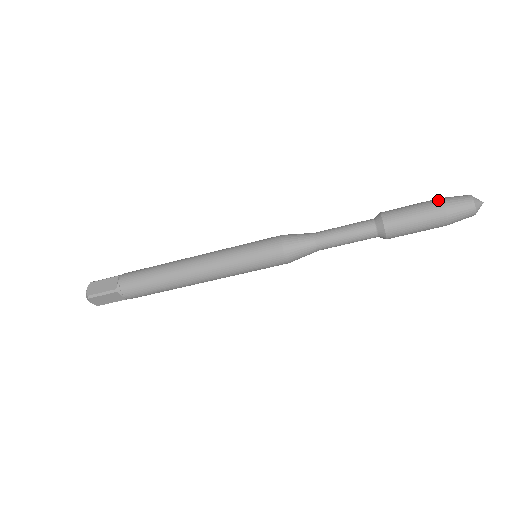
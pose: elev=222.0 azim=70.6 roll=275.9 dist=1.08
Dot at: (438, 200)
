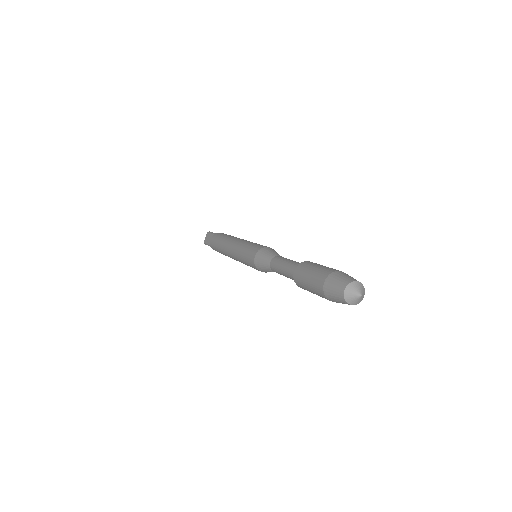
Dot at: (324, 276)
